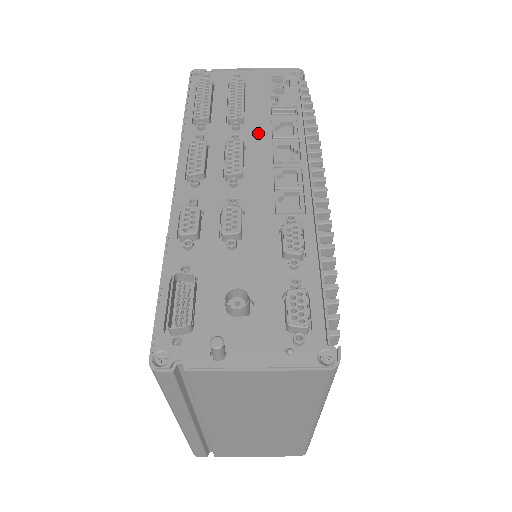
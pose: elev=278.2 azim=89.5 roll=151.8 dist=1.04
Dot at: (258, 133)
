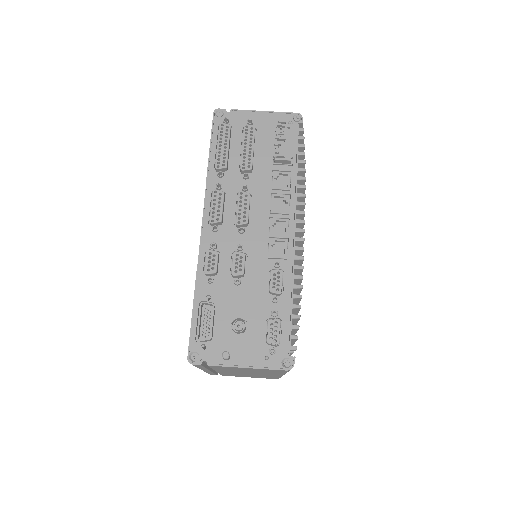
Dot at: (262, 183)
